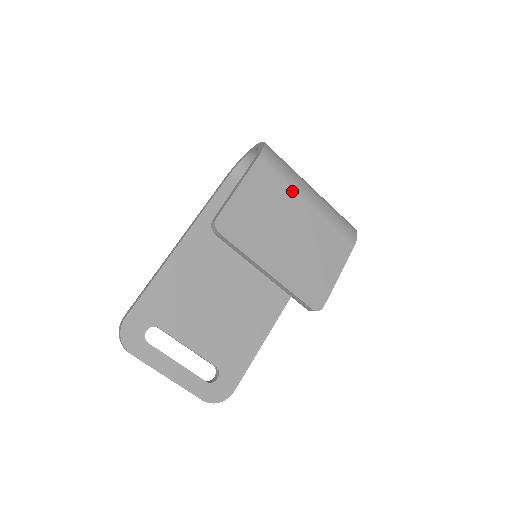
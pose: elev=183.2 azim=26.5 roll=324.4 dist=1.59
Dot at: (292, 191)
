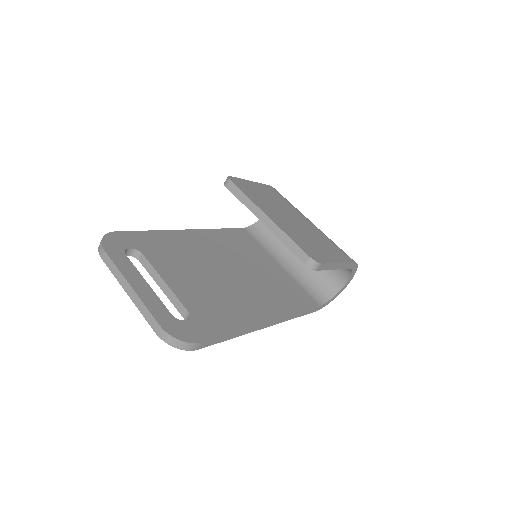
Dot at: (295, 210)
